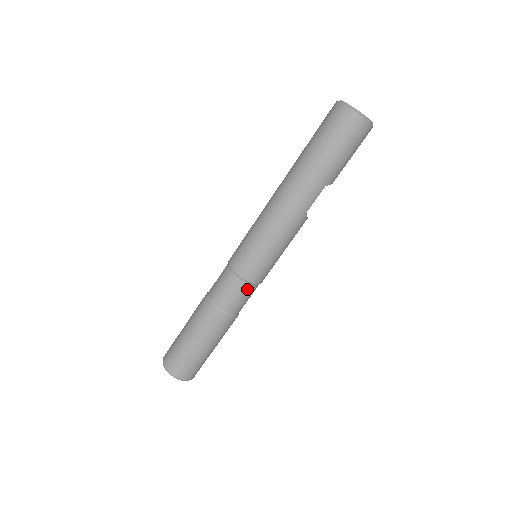
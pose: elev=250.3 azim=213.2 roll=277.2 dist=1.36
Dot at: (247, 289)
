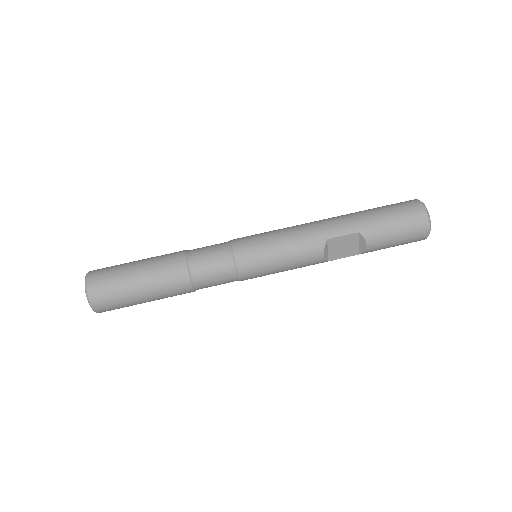
Dot at: (225, 257)
